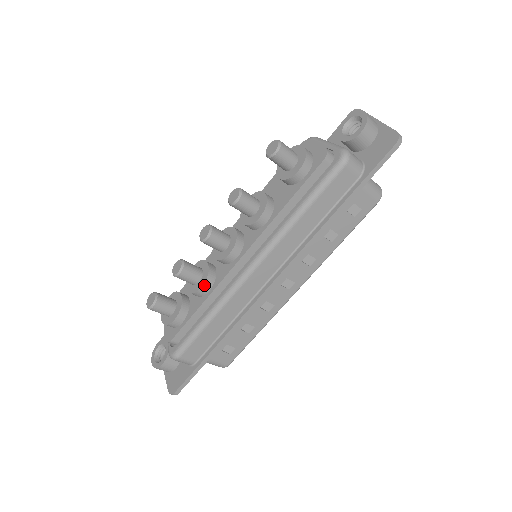
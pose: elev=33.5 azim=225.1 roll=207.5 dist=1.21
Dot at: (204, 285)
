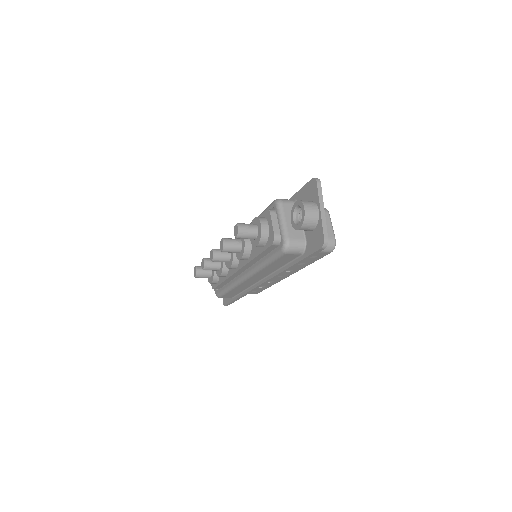
Dot at: (221, 275)
